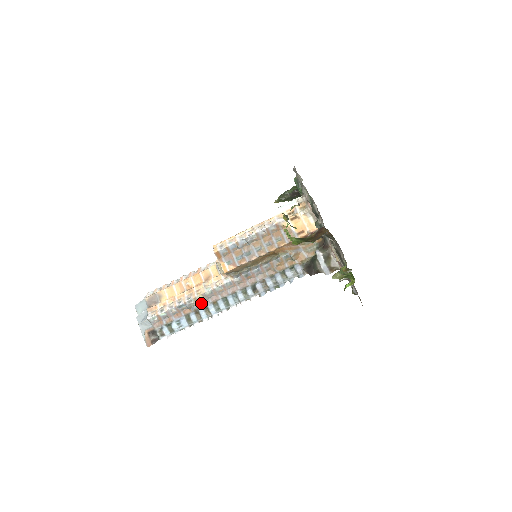
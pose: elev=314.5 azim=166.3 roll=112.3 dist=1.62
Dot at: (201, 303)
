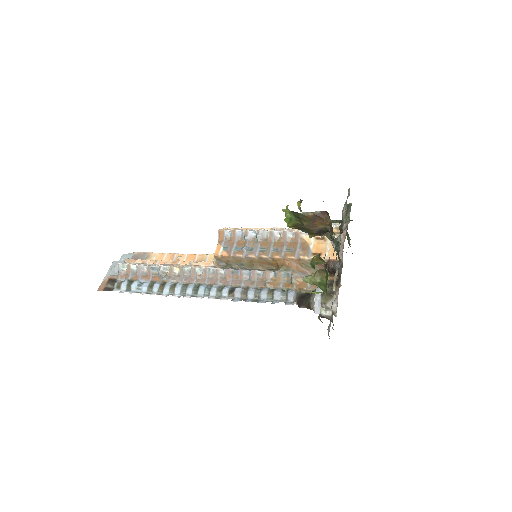
Dot at: (174, 277)
